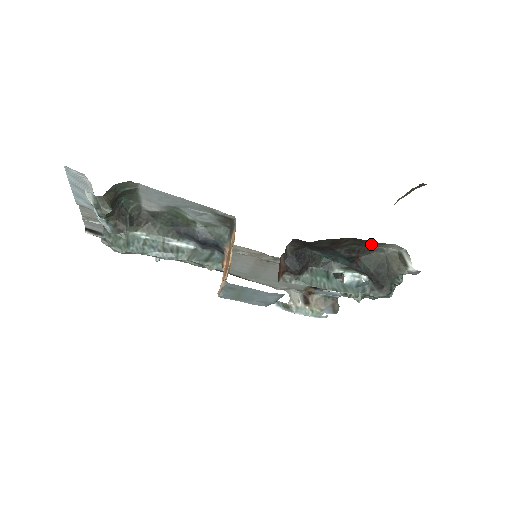
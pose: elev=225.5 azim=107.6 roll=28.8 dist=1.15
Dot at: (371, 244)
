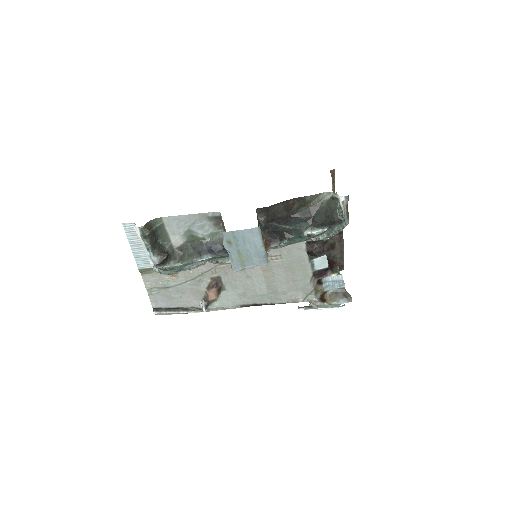
Dot at: (310, 200)
